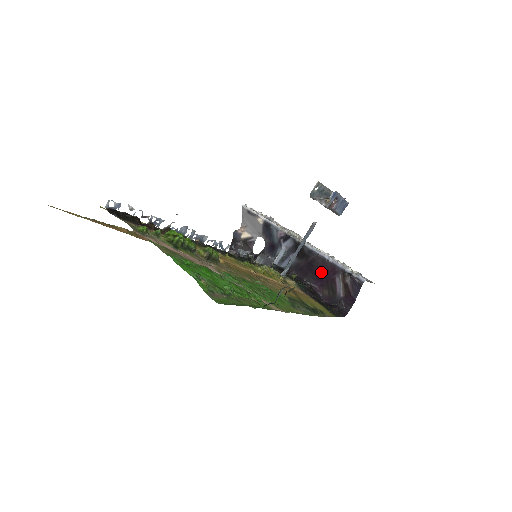
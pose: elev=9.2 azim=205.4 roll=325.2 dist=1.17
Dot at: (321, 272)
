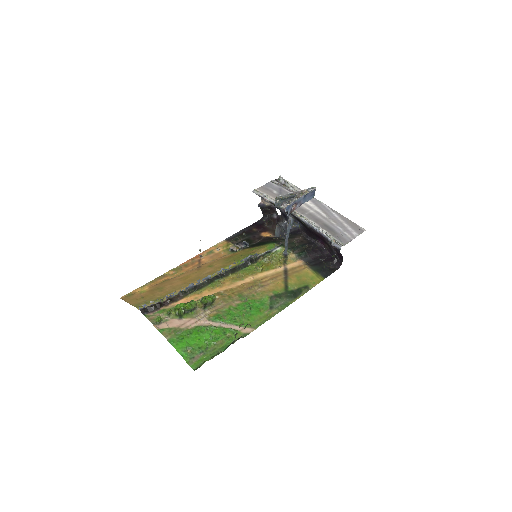
Dot at: (317, 236)
